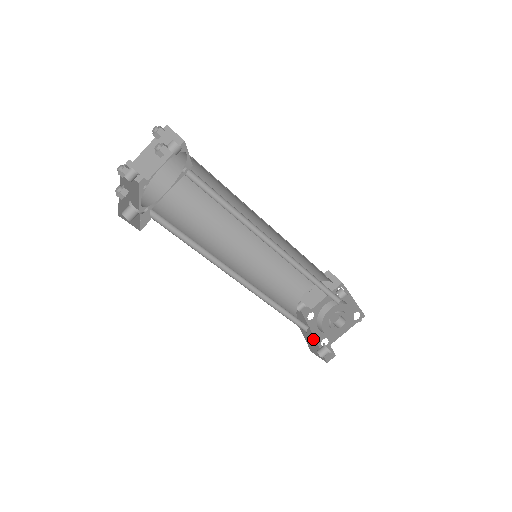
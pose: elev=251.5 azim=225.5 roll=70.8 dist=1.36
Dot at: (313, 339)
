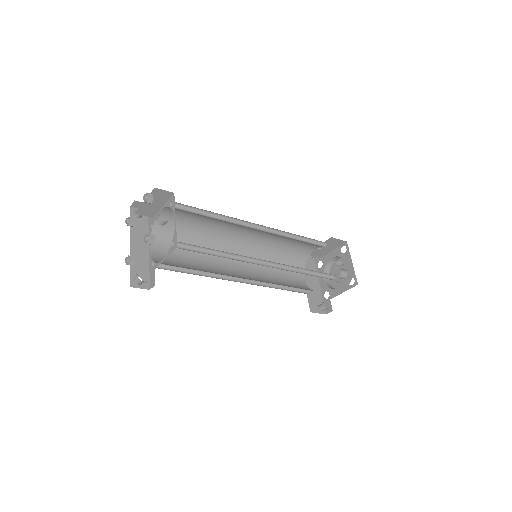
Dot at: (318, 291)
